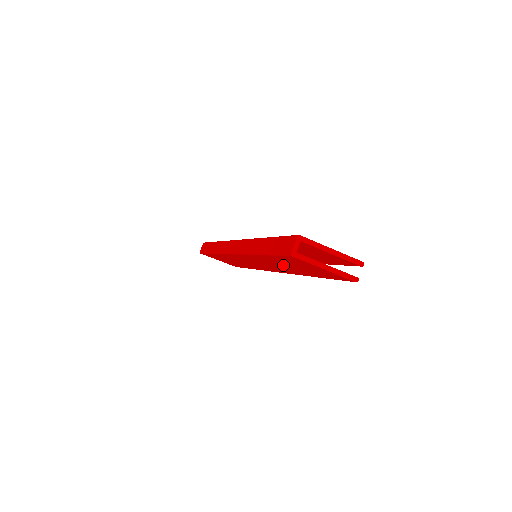
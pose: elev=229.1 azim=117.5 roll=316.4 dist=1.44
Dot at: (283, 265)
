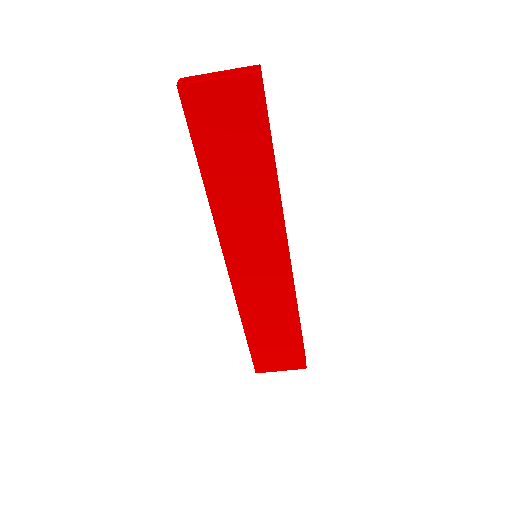
Dot at: (236, 177)
